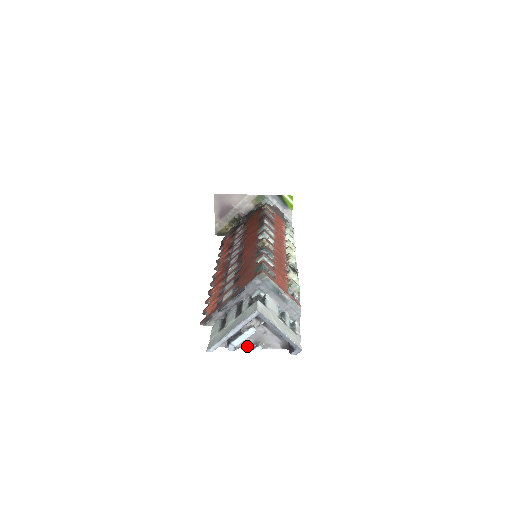
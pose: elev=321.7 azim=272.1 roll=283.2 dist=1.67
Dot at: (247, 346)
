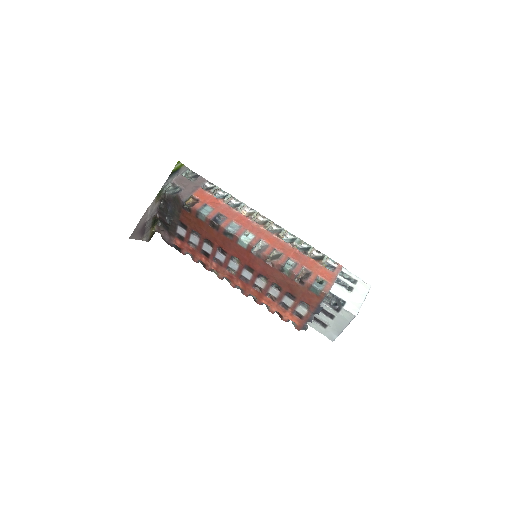
Dot at: occluded
